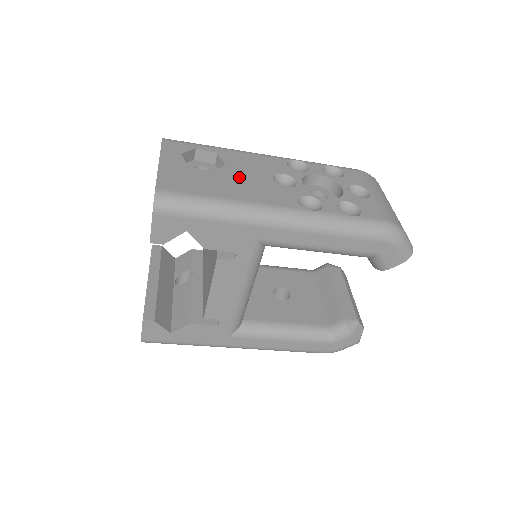
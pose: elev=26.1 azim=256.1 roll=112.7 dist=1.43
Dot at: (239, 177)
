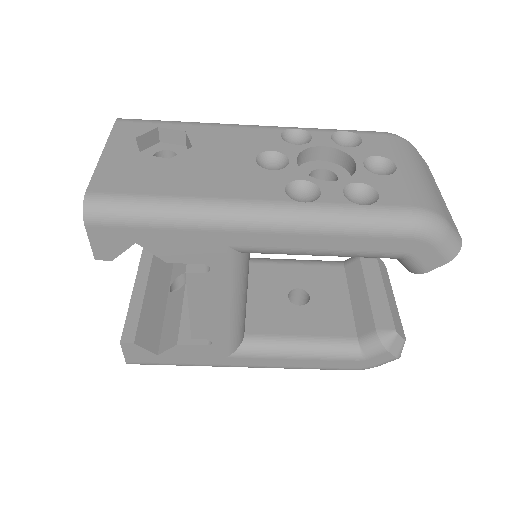
Dot at: (207, 162)
